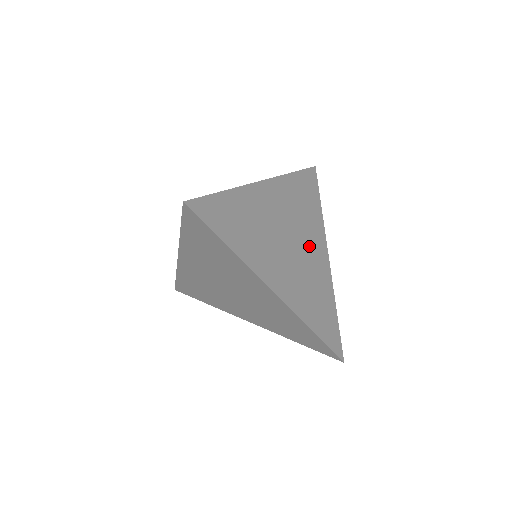
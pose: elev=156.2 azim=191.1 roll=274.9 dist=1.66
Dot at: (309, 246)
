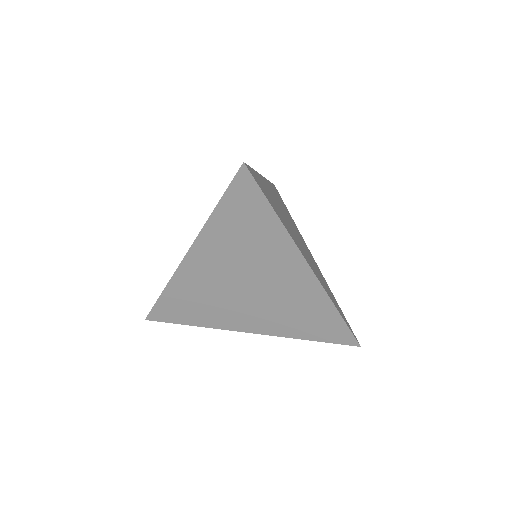
Dot at: (303, 243)
